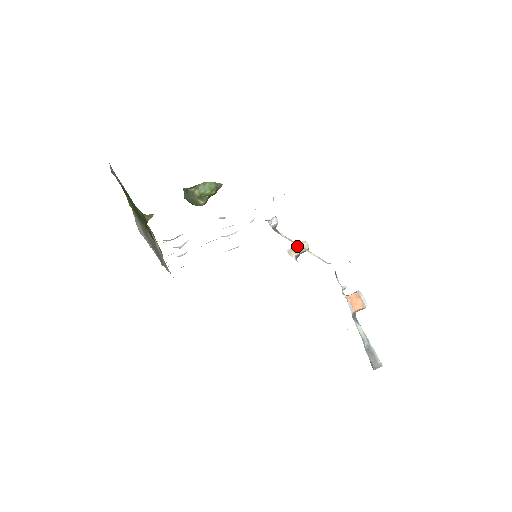
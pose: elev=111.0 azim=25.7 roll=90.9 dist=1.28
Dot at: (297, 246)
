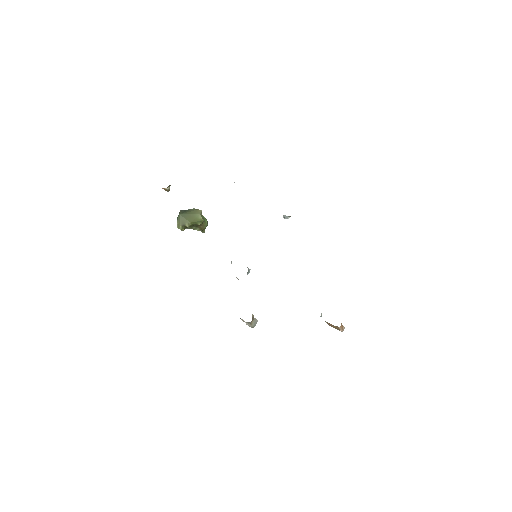
Dot at: occluded
